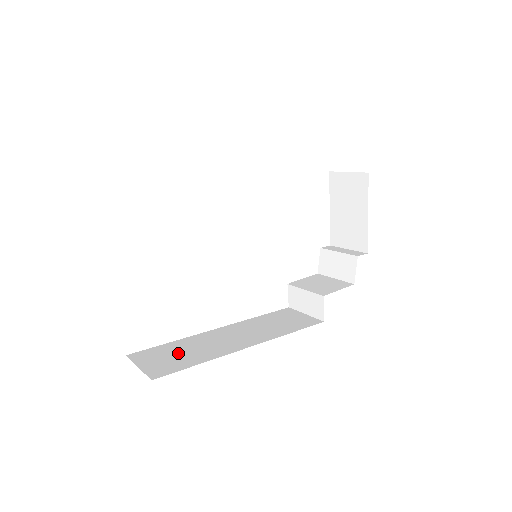
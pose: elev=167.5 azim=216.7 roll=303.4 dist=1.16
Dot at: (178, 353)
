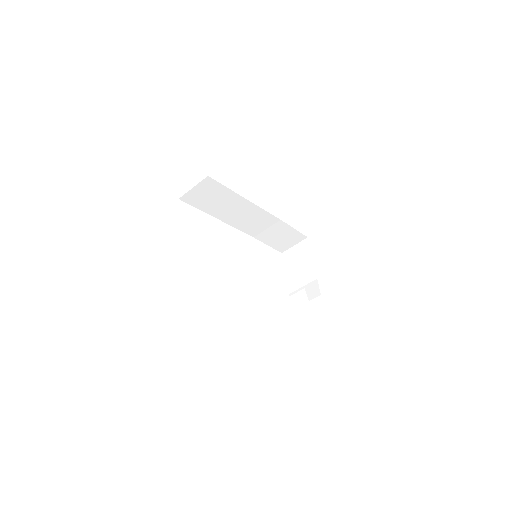
Dot at: occluded
